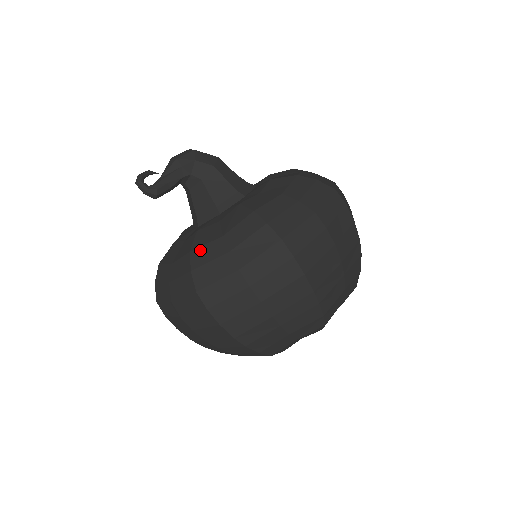
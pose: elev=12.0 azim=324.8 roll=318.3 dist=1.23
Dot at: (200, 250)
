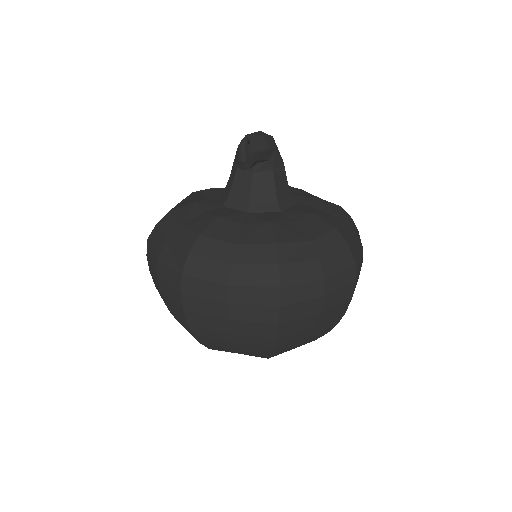
Dot at: (288, 246)
